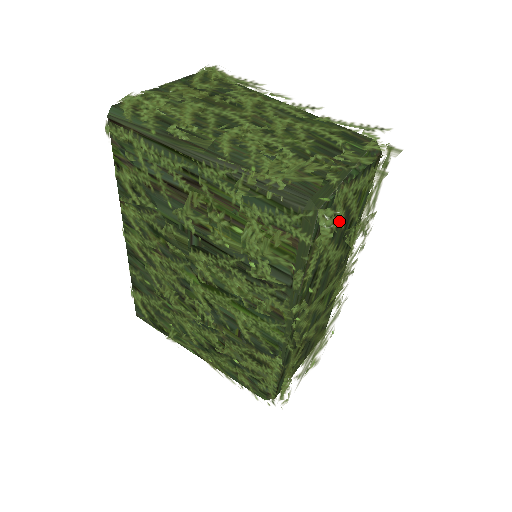
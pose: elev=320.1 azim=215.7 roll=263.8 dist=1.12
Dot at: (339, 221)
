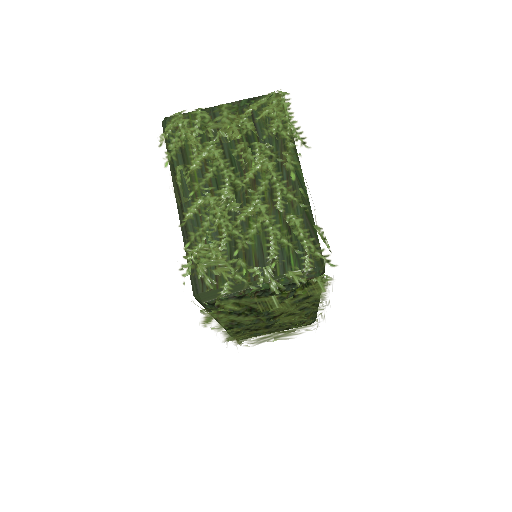
Dot at: (234, 310)
